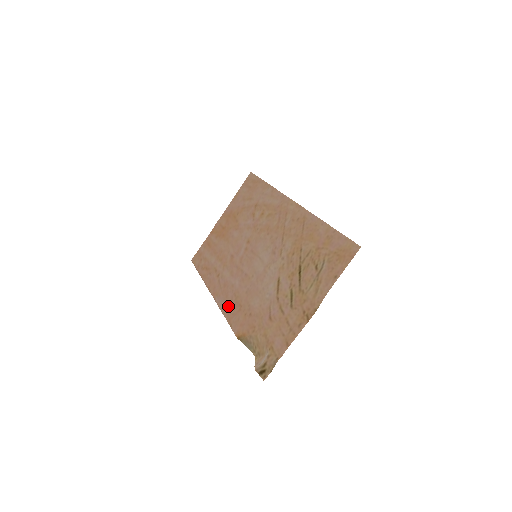
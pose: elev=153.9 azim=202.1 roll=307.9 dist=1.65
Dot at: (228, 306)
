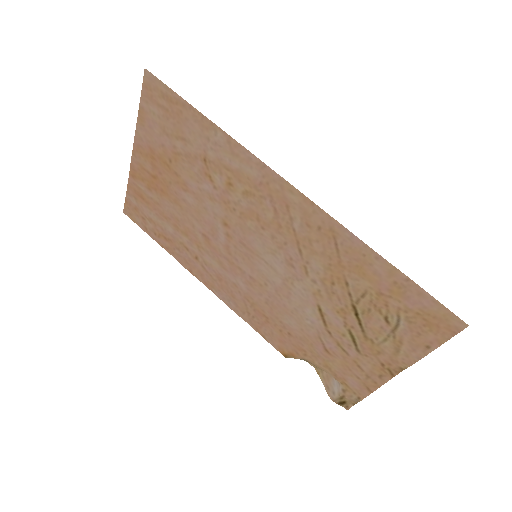
Dot at: (244, 311)
